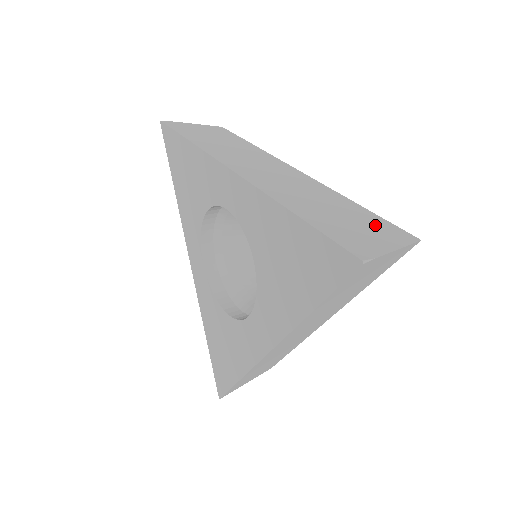
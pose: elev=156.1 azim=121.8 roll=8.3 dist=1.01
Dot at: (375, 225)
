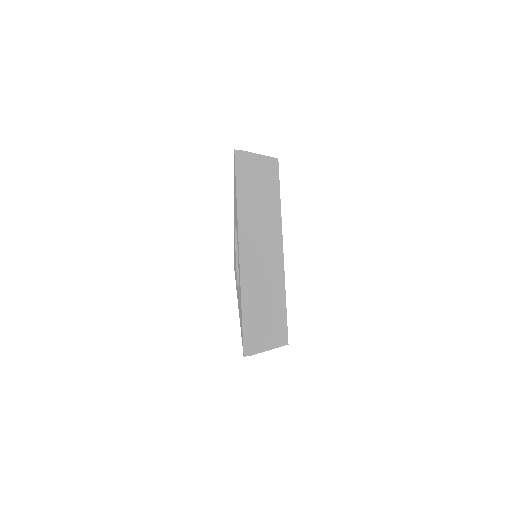
Dot at: (276, 327)
